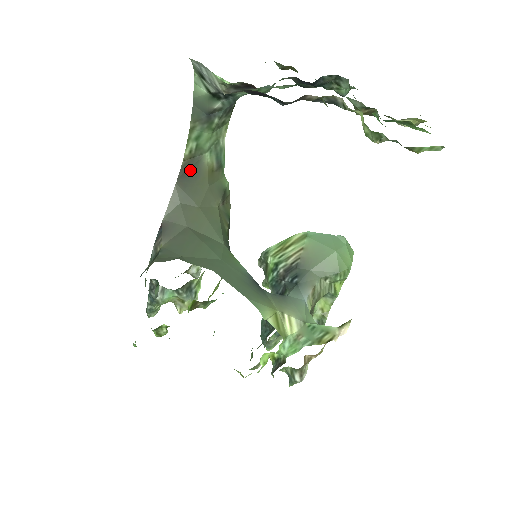
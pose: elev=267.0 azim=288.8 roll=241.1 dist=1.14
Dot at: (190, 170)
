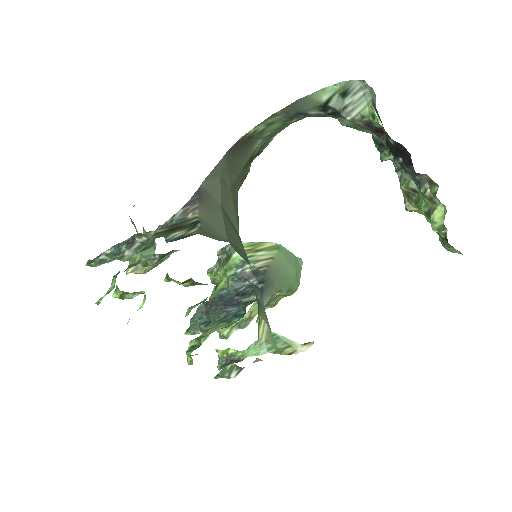
Dot at: (242, 147)
